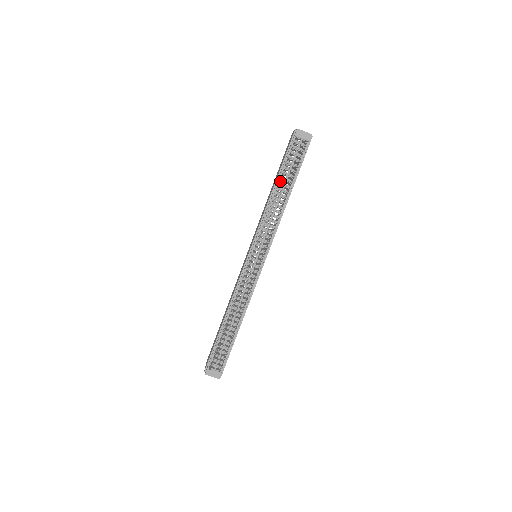
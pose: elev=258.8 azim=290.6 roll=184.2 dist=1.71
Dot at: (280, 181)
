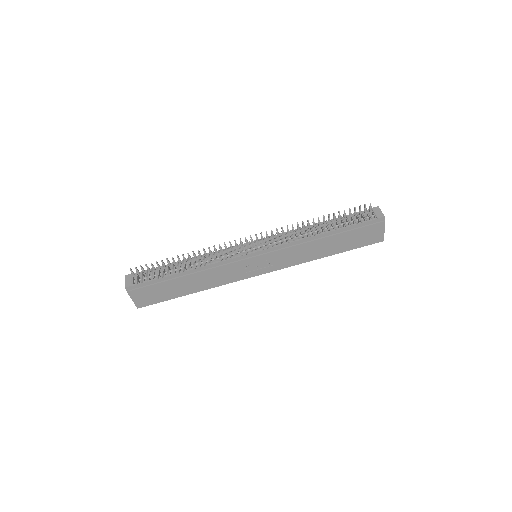
Dot at: (328, 218)
